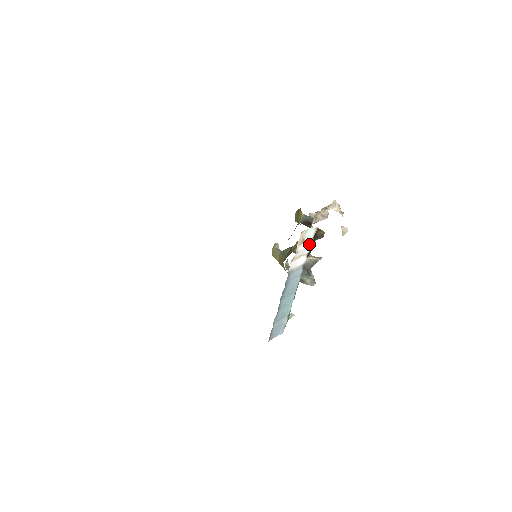
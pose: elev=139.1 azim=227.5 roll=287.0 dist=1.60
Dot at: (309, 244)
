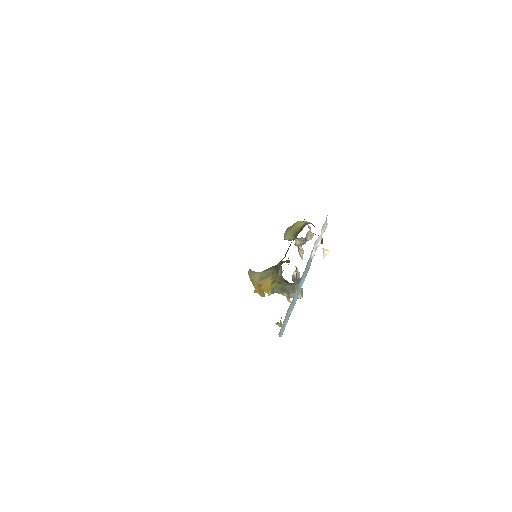
Dot at: occluded
